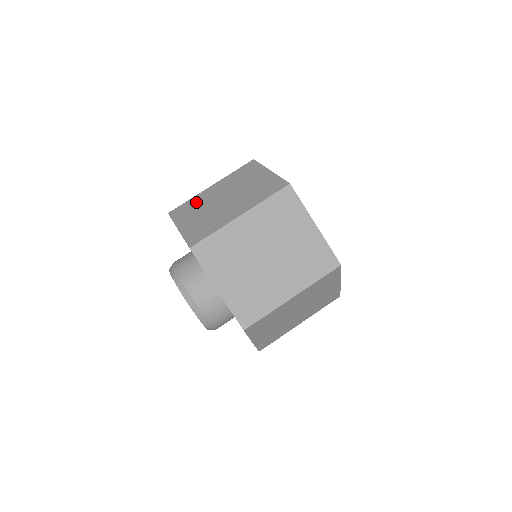
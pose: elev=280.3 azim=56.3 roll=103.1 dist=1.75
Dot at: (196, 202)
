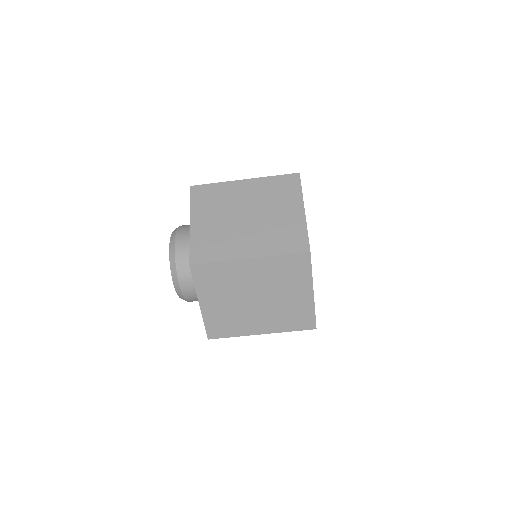
Dot at: (226, 276)
